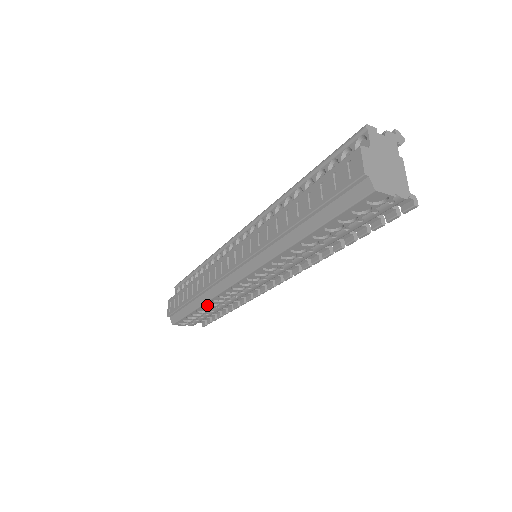
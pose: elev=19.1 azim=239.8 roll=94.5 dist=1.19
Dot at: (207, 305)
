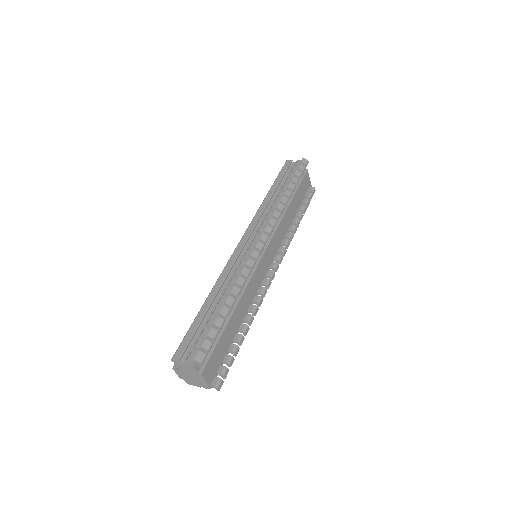
Dot at: occluded
